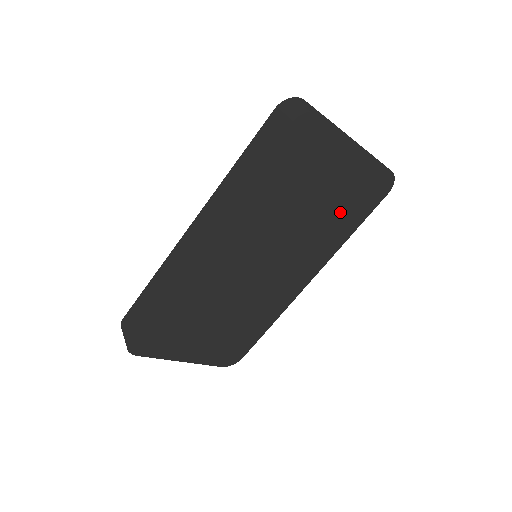
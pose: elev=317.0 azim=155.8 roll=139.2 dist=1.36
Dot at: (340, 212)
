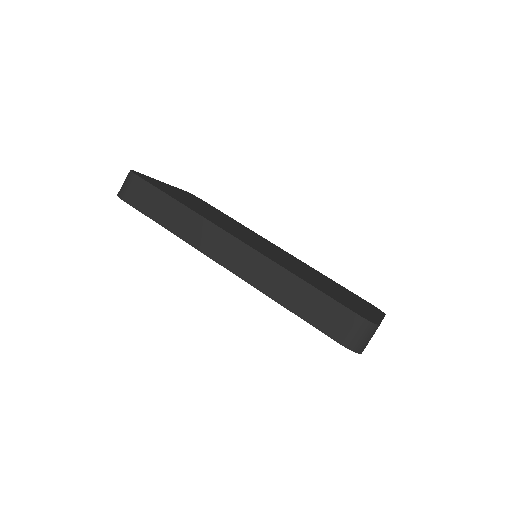
Dot at: occluded
